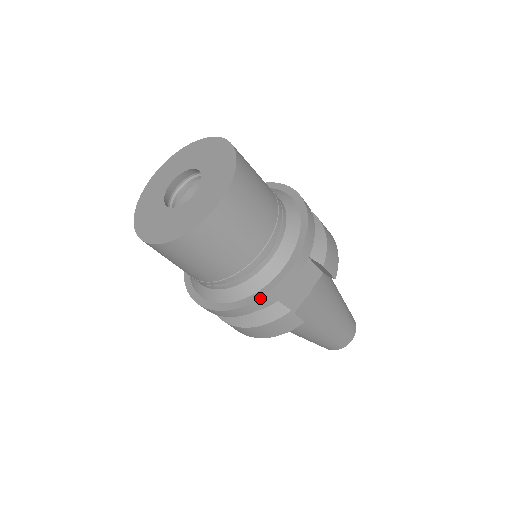
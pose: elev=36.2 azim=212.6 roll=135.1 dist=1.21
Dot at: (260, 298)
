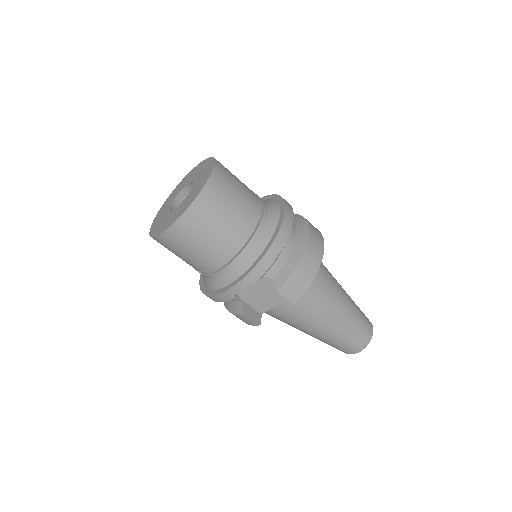
Dot at: (213, 296)
